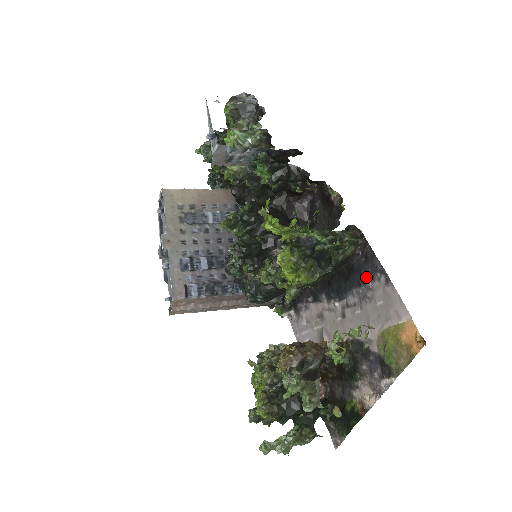
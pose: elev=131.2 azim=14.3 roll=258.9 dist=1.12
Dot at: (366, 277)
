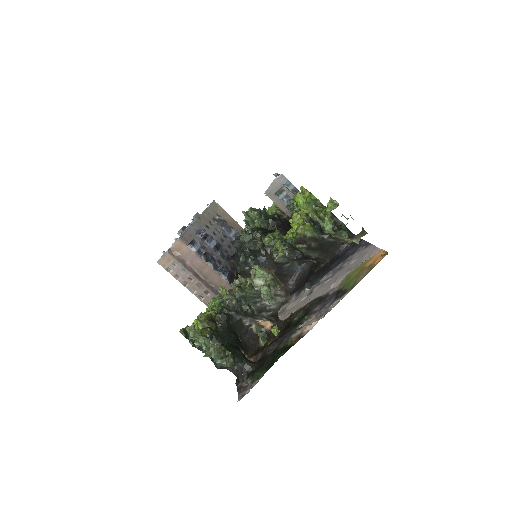
Dot at: (348, 256)
